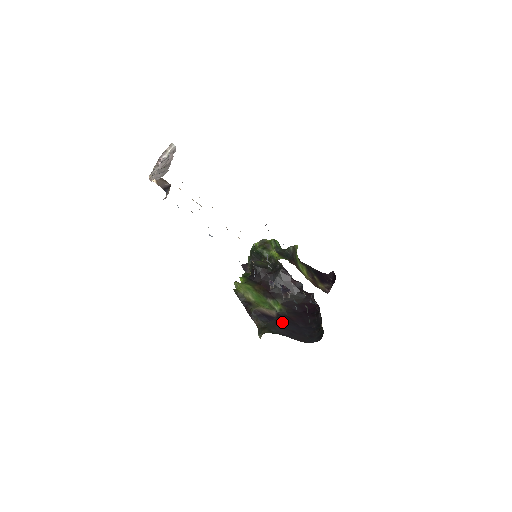
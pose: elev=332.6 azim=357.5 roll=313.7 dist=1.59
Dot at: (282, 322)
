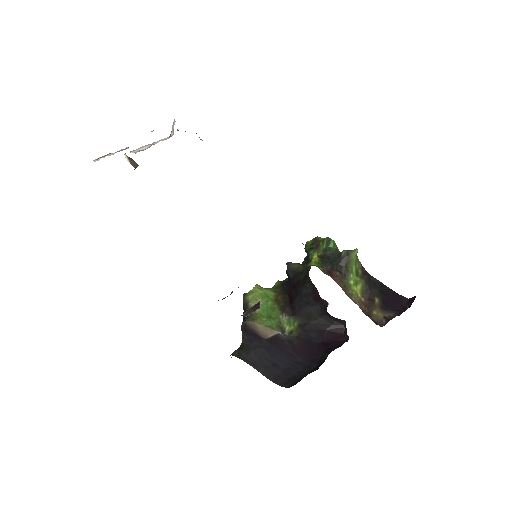
Dot at: (269, 347)
